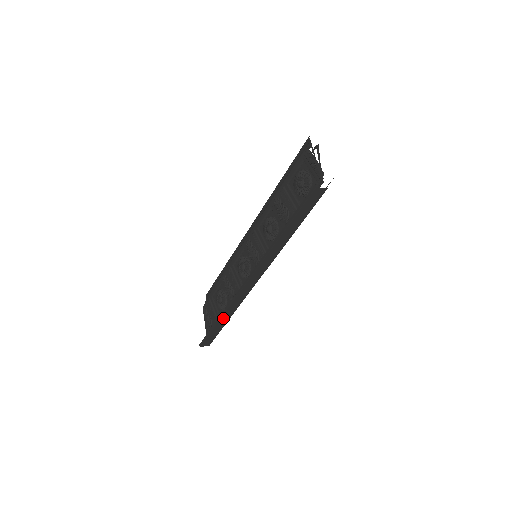
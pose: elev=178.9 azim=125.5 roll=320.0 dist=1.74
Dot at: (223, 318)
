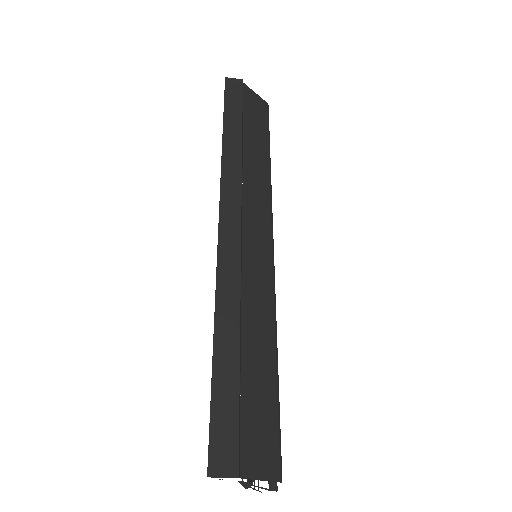
Dot at: (221, 335)
